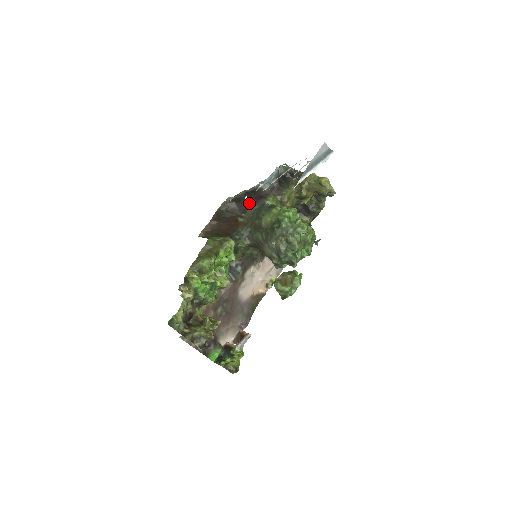
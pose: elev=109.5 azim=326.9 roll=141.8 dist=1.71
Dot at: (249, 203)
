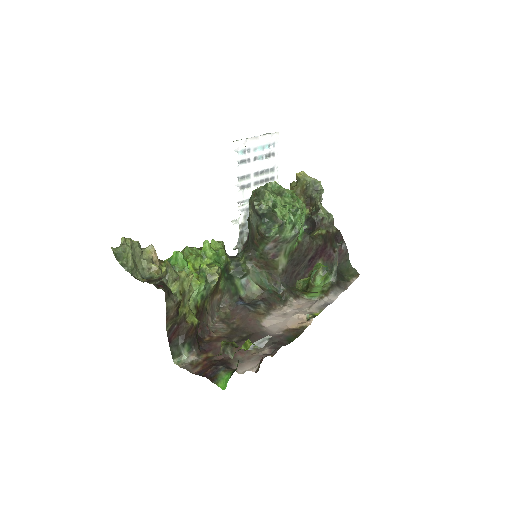
Dot at: occluded
